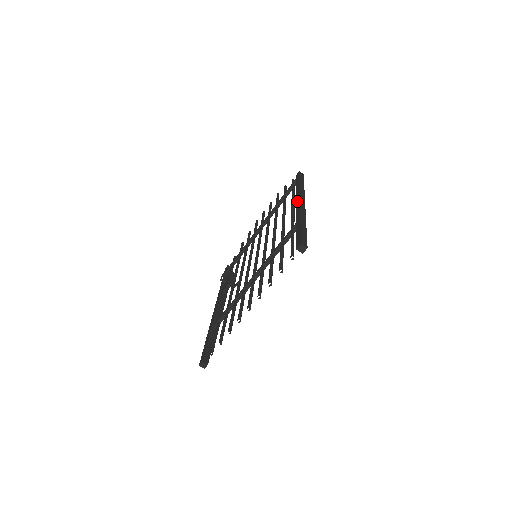
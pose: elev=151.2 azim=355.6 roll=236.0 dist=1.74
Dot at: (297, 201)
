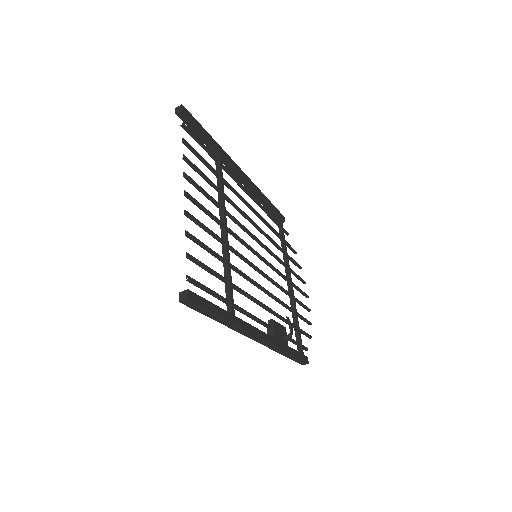
Dot at: (239, 180)
